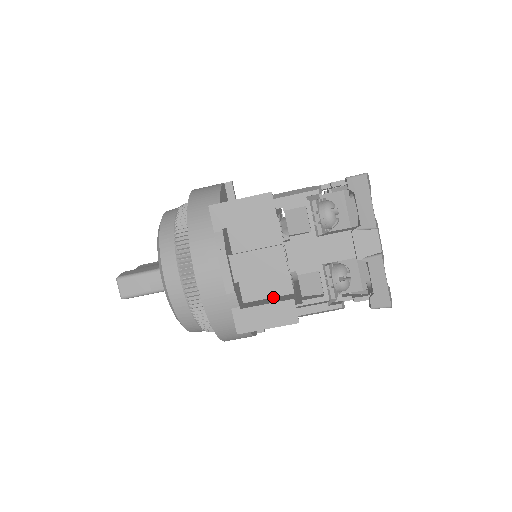
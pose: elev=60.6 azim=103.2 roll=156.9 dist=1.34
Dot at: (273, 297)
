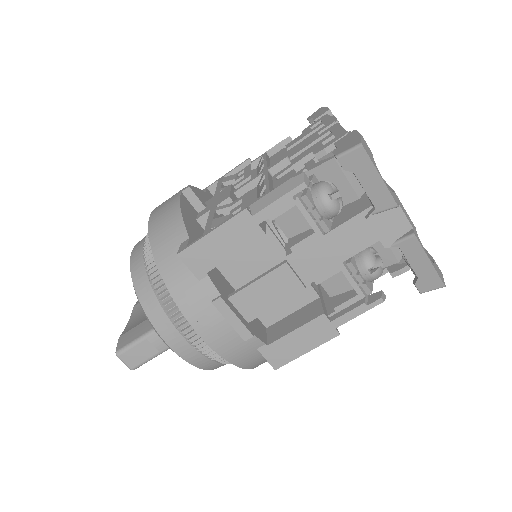
Dot at: (297, 310)
